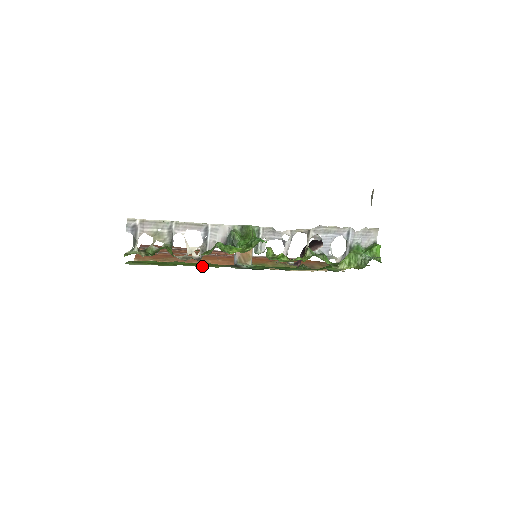
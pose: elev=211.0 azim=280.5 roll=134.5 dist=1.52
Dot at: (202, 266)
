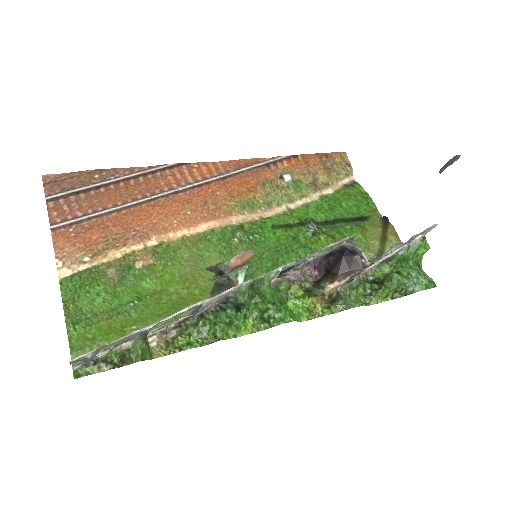
Dot at: occluded
